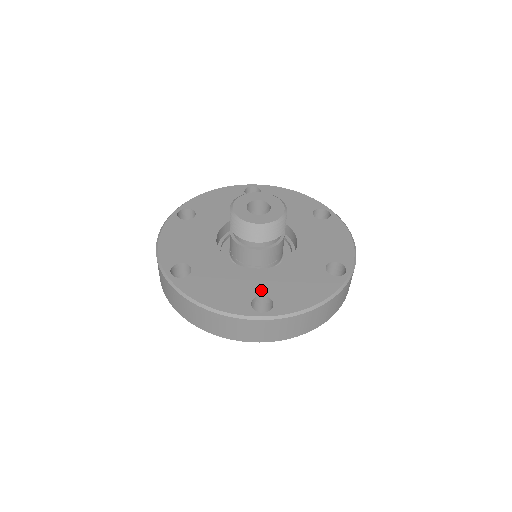
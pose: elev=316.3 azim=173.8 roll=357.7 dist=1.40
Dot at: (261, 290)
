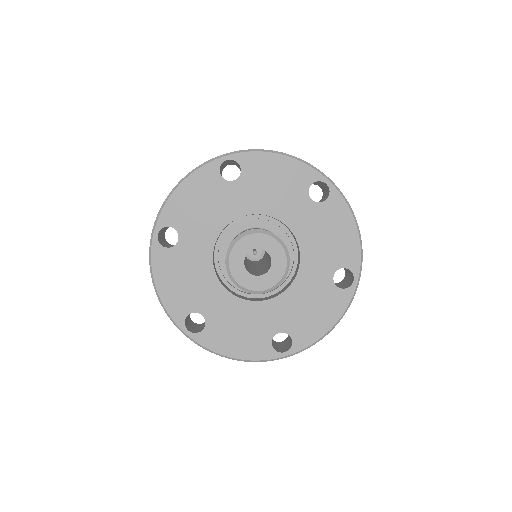
Dot at: (207, 311)
